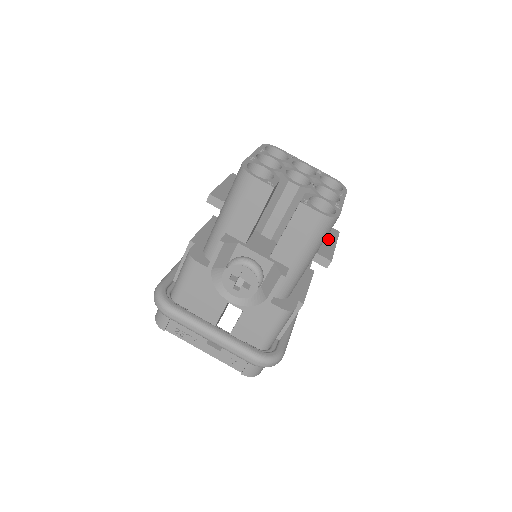
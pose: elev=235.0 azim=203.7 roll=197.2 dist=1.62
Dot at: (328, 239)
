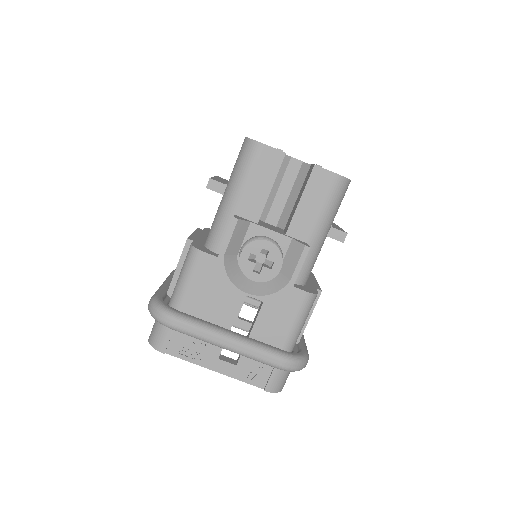
Dot at: occluded
